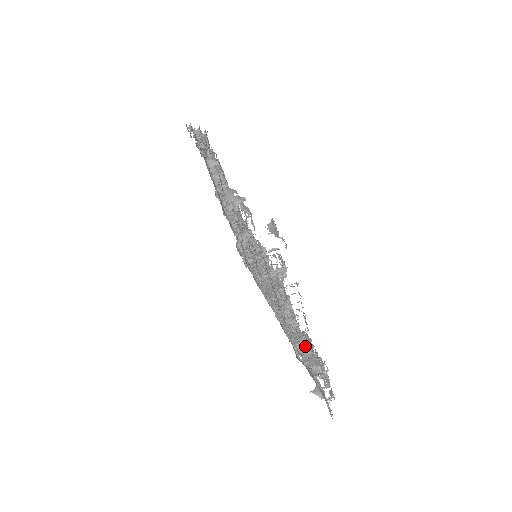
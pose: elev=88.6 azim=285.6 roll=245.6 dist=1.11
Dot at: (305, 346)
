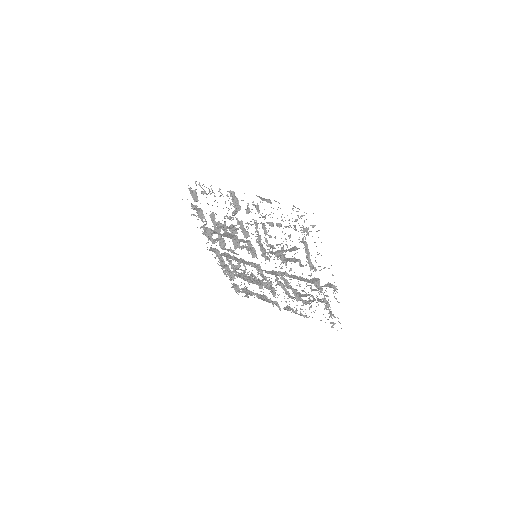
Dot at: (319, 284)
